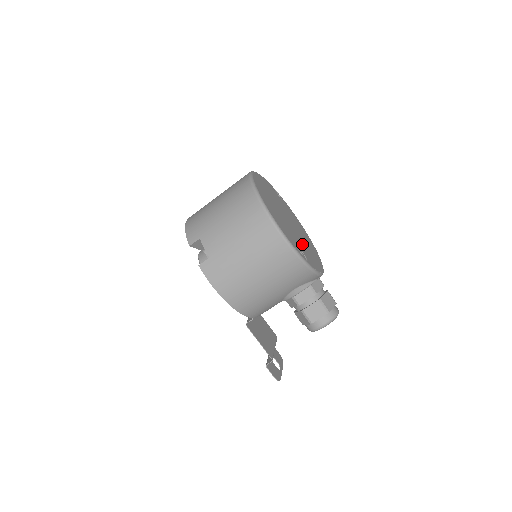
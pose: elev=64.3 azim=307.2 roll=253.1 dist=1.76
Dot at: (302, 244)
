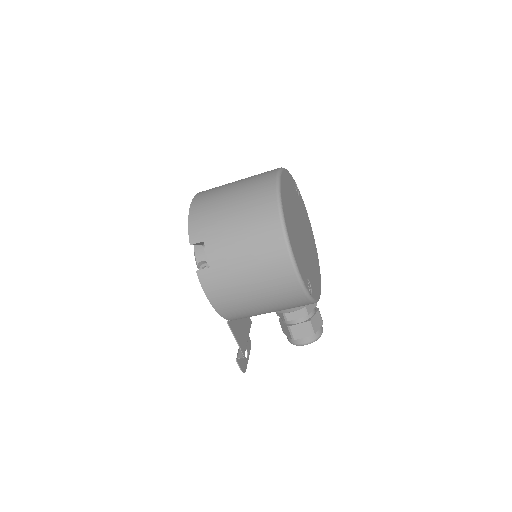
Dot at: (309, 264)
